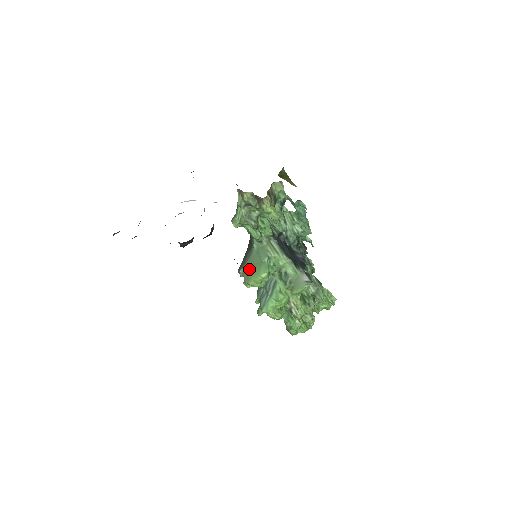
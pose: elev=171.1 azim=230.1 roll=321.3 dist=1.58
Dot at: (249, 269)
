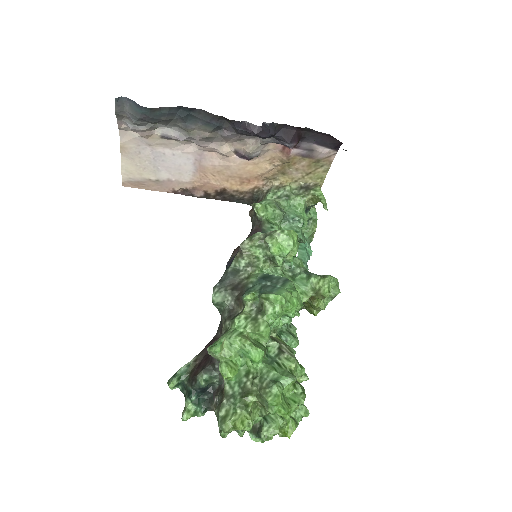
Dot at: occluded
